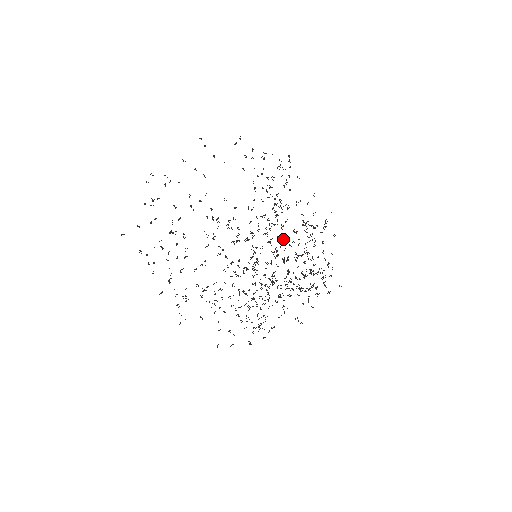
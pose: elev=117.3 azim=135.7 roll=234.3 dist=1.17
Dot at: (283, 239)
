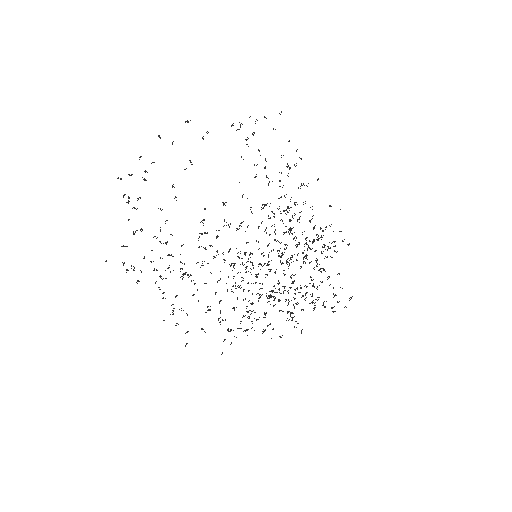
Dot at: occluded
